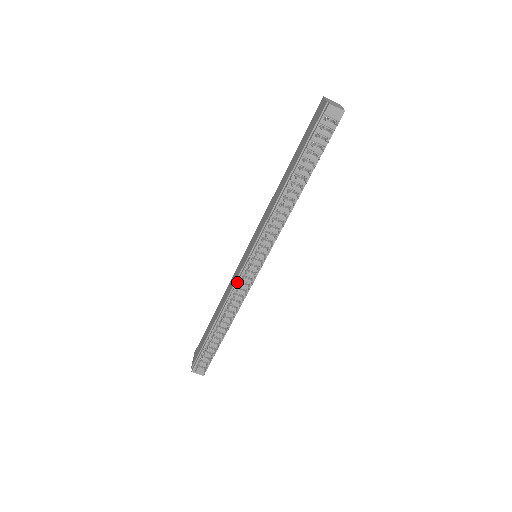
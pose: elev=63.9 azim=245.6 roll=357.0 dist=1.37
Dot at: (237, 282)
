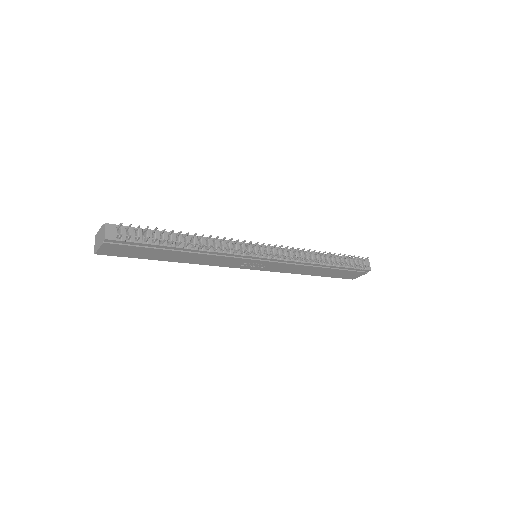
Dot at: occluded
